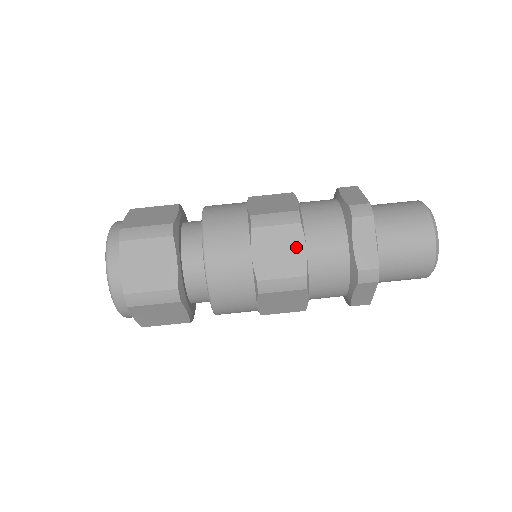
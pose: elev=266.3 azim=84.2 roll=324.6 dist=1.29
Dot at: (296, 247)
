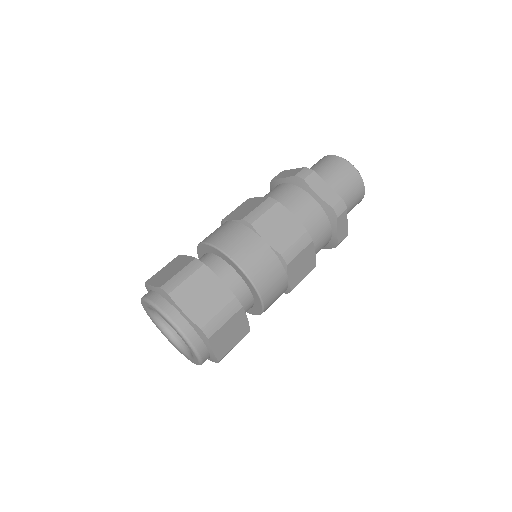
Dot at: (287, 218)
